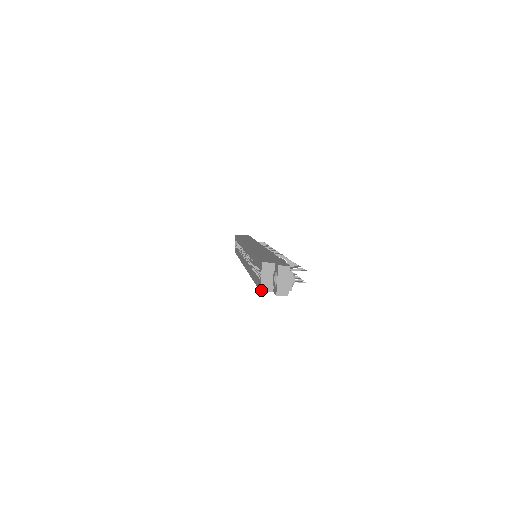
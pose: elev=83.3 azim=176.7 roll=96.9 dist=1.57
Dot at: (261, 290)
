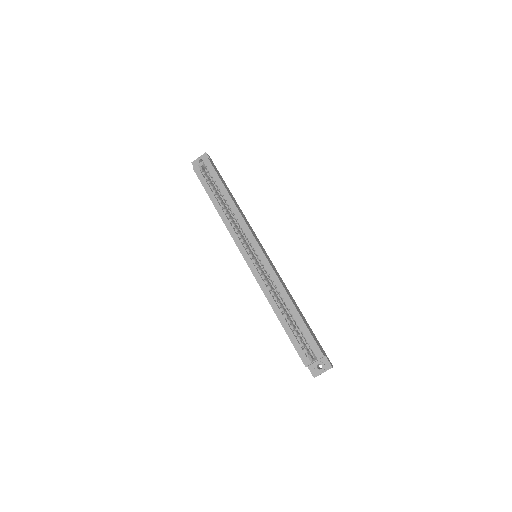
Dot at: occluded
